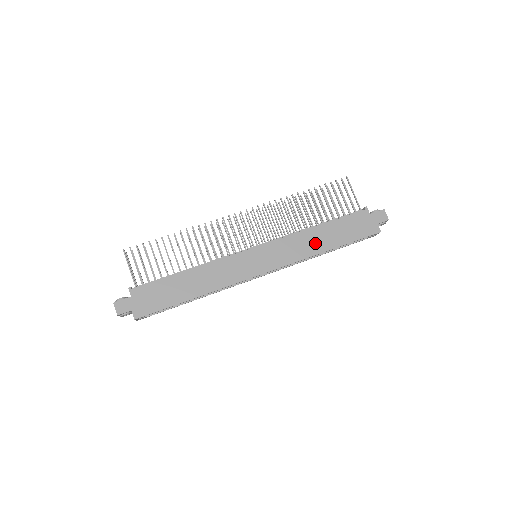
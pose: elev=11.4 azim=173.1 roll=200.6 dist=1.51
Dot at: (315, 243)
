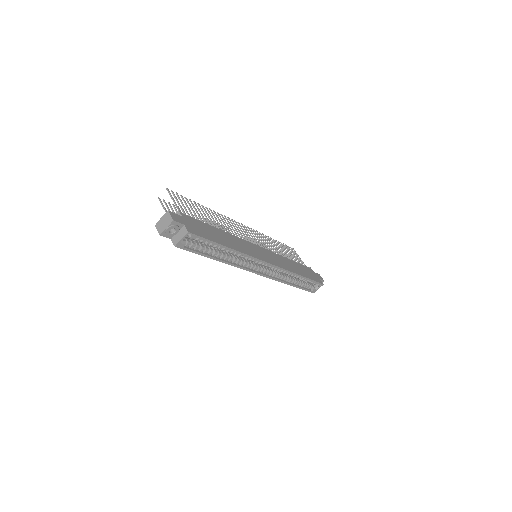
Dot at: (292, 267)
